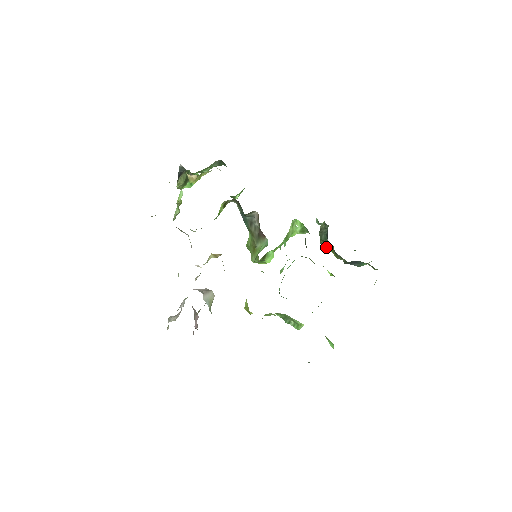
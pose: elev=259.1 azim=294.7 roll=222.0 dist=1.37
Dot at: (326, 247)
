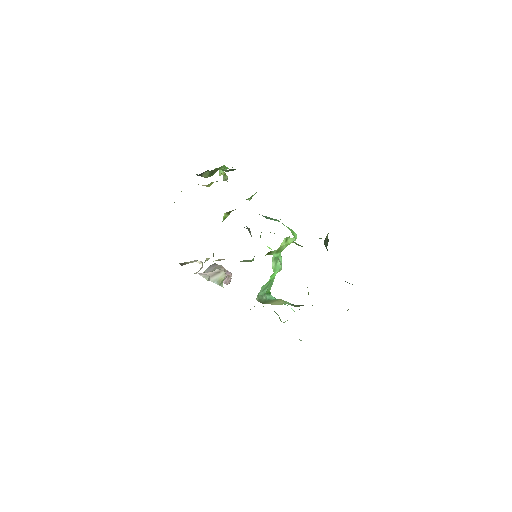
Dot at: occluded
